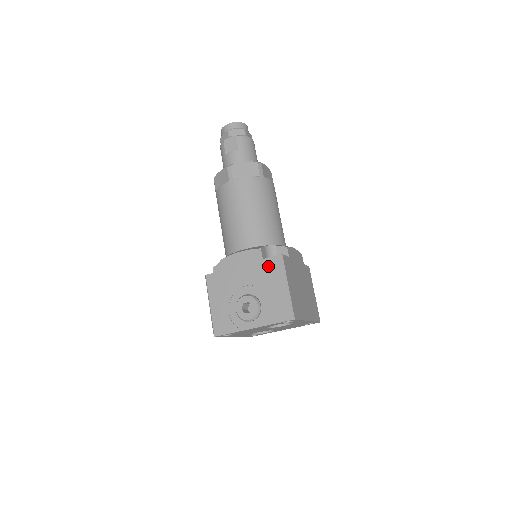
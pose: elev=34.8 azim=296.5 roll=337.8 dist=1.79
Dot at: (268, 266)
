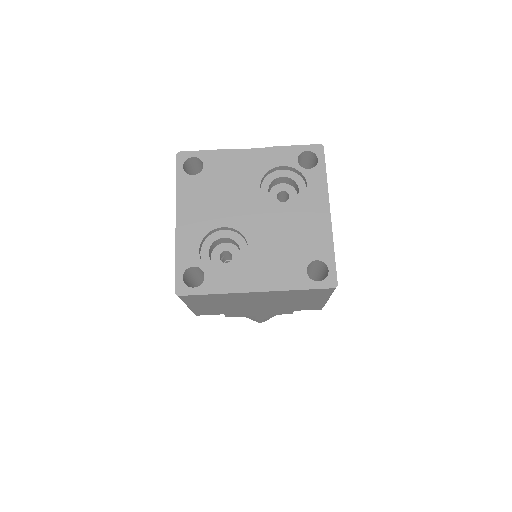
Dot at: occluded
